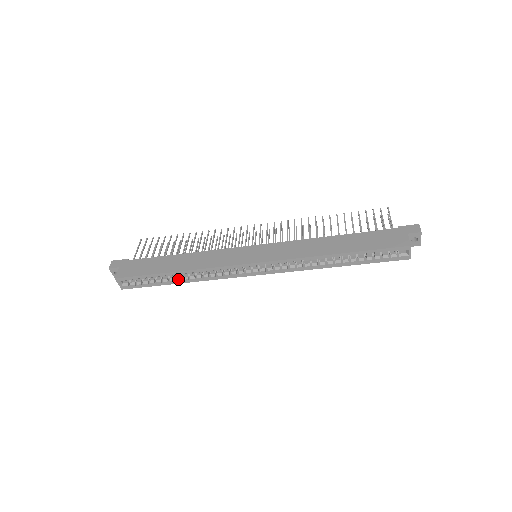
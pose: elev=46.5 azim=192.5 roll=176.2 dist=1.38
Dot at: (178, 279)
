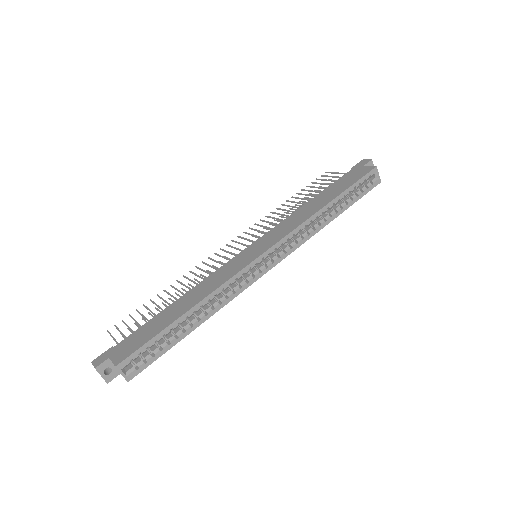
Dot at: (194, 322)
